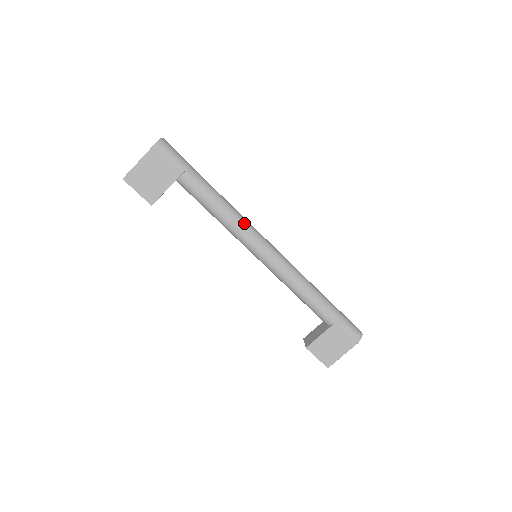
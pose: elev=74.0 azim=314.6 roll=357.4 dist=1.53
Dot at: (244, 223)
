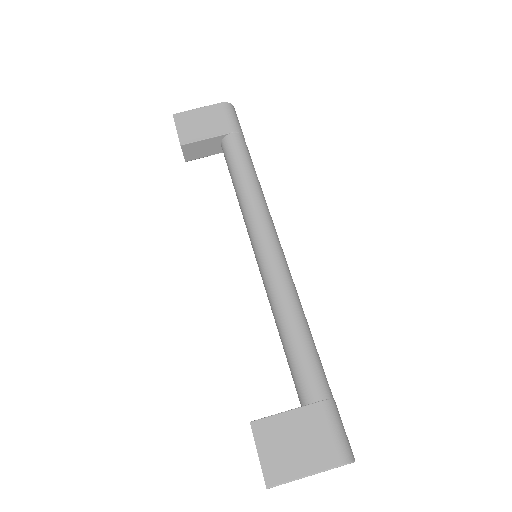
Dot at: (265, 207)
